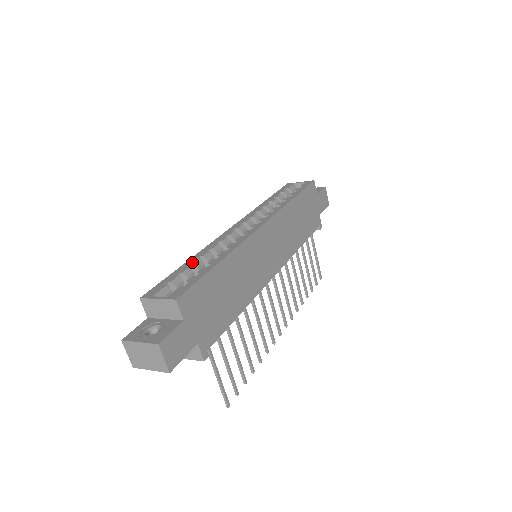
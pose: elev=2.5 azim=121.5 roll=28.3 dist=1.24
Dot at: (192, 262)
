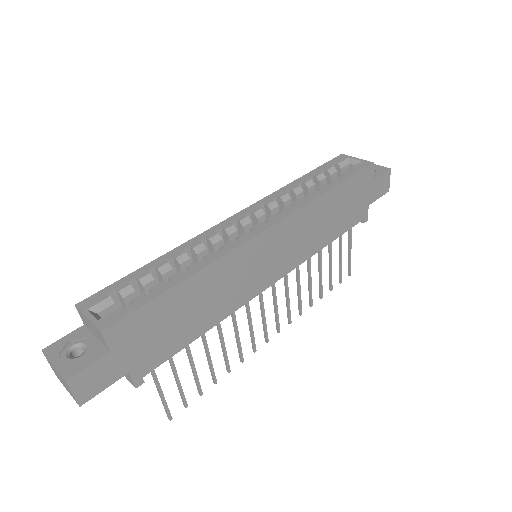
Dot at: (158, 264)
